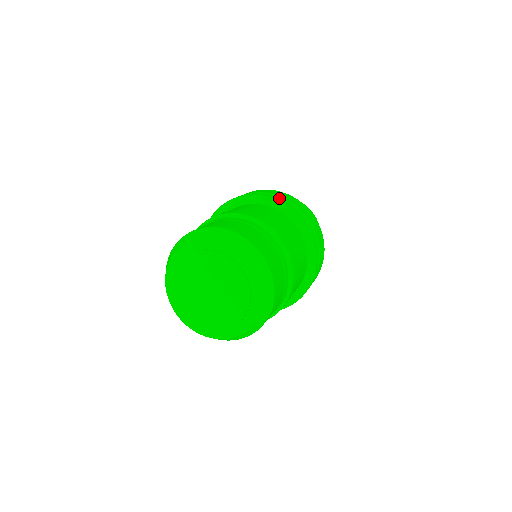
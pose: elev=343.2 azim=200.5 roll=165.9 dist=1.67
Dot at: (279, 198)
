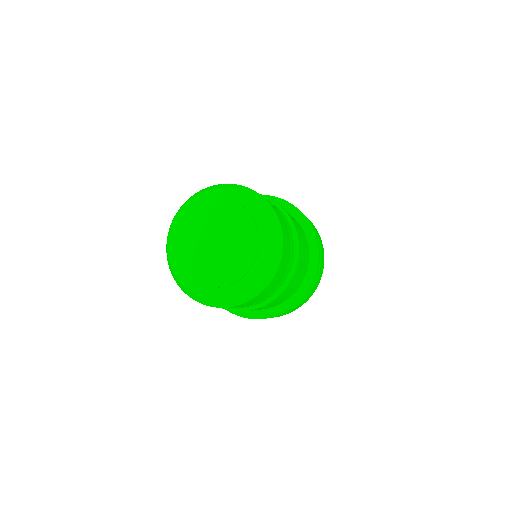
Dot at: occluded
